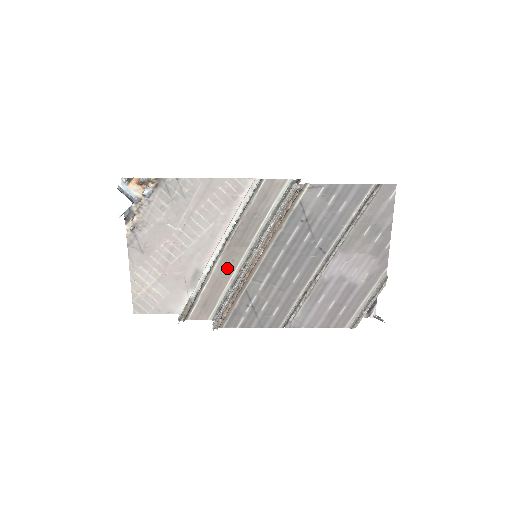
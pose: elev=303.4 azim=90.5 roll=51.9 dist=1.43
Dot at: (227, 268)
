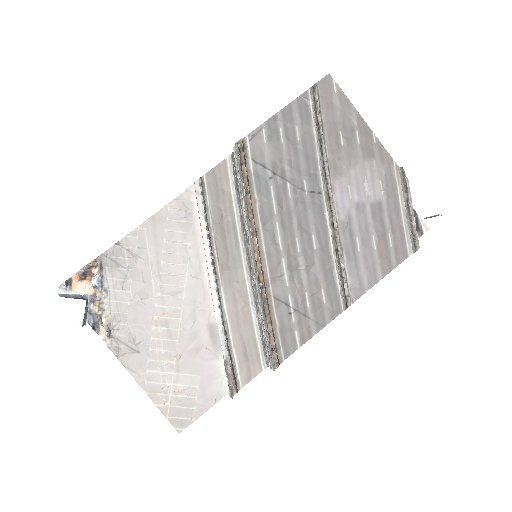
Dot at: (237, 295)
